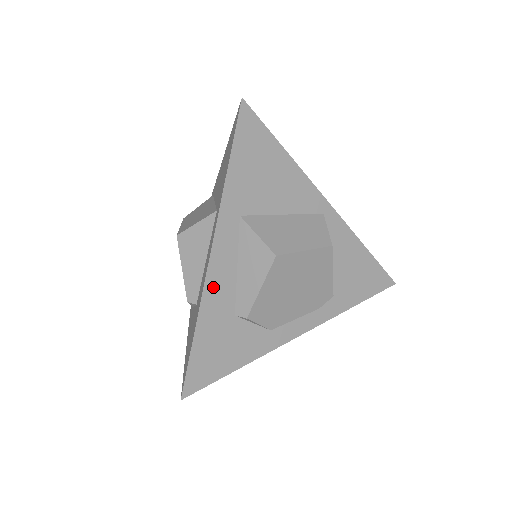
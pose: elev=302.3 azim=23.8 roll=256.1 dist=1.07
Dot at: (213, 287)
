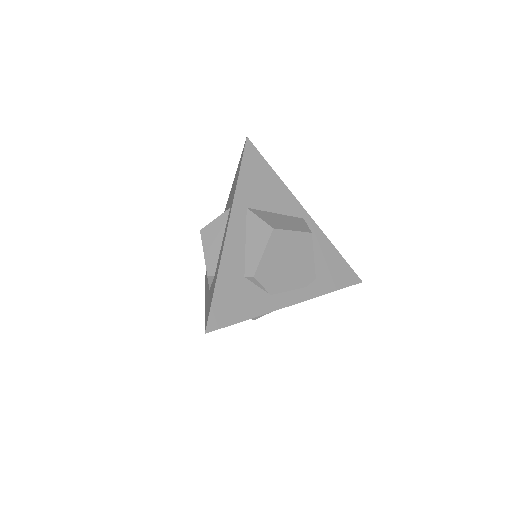
Dot at: (229, 252)
